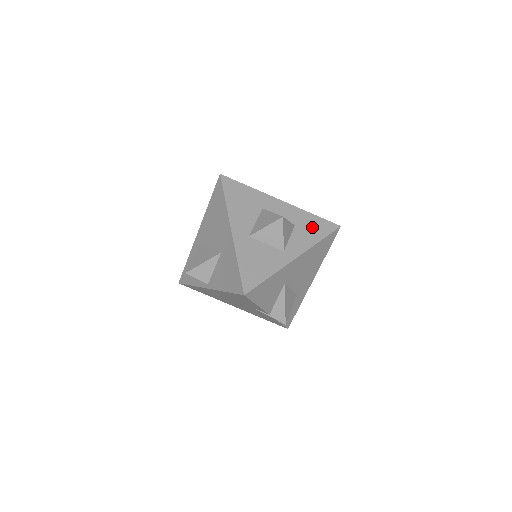
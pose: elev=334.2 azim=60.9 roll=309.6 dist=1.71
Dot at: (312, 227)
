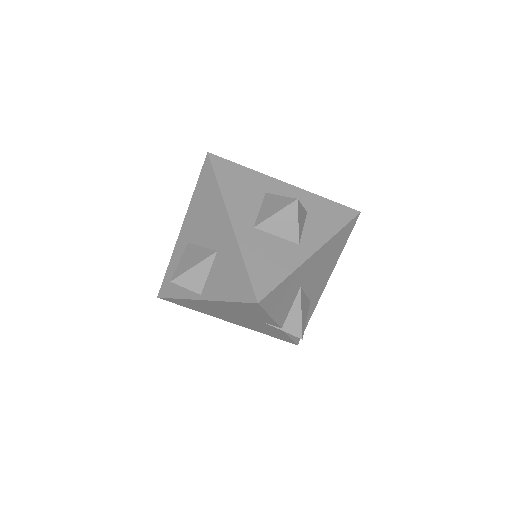
Dot at: (328, 214)
